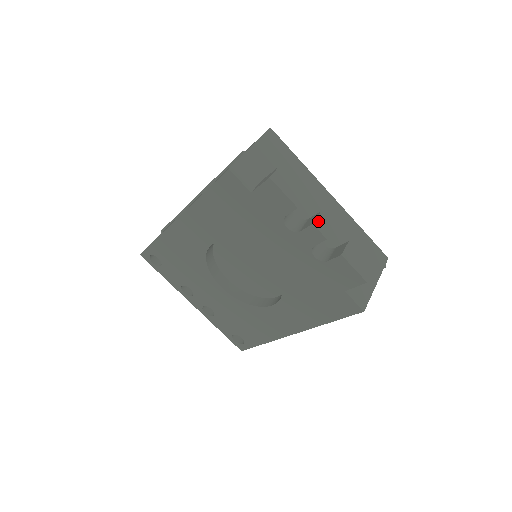
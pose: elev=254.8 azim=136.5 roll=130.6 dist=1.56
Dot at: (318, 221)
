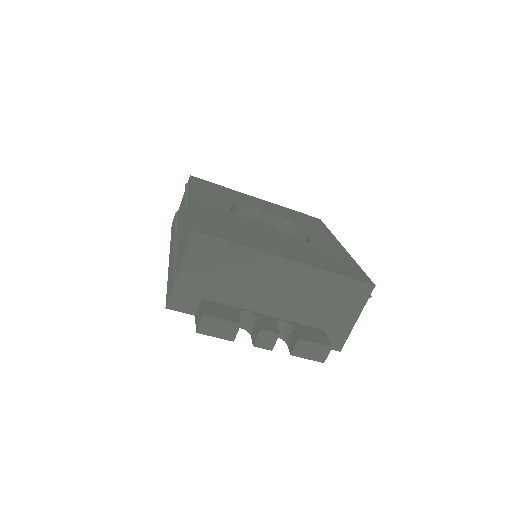
Dot at: (259, 340)
